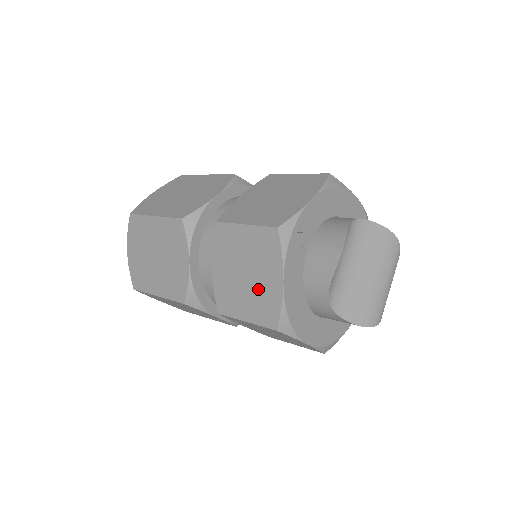
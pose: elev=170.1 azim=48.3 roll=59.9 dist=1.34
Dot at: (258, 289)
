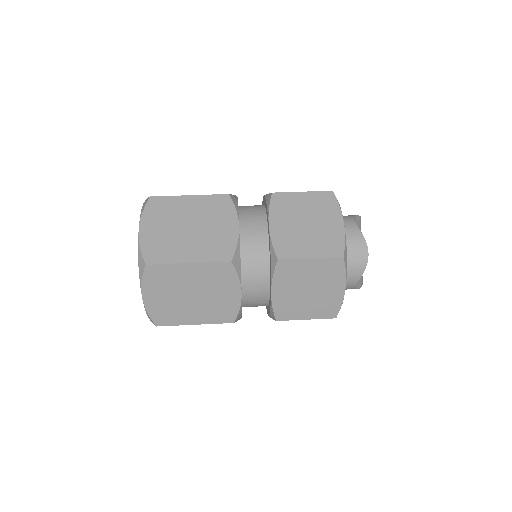
Dot at: (321, 298)
